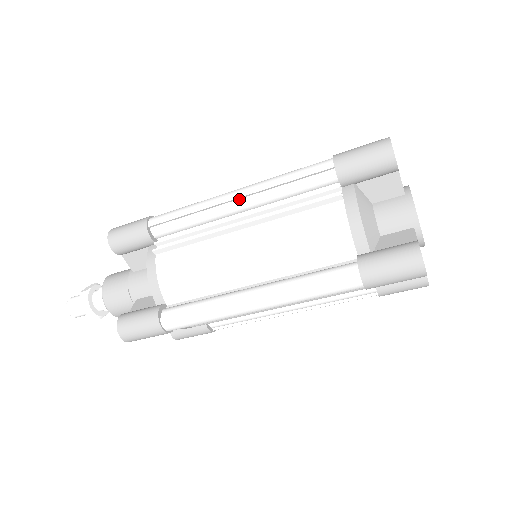
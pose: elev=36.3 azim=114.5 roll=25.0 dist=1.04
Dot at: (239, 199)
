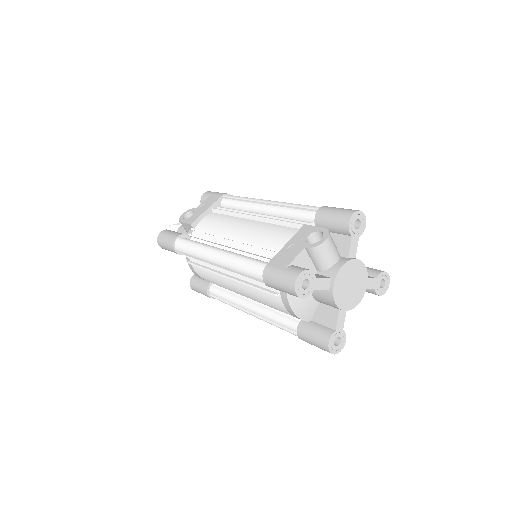
Dot at: (218, 263)
